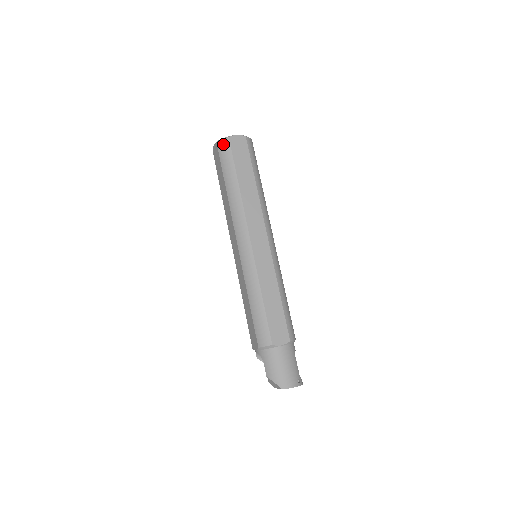
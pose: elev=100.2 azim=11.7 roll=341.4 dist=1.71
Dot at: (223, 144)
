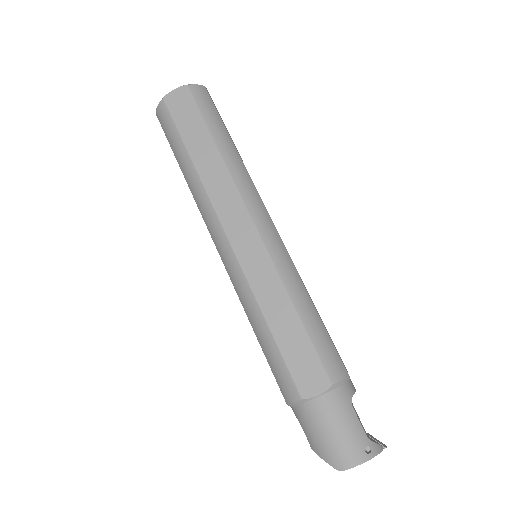
Dot at: (160, 112)
